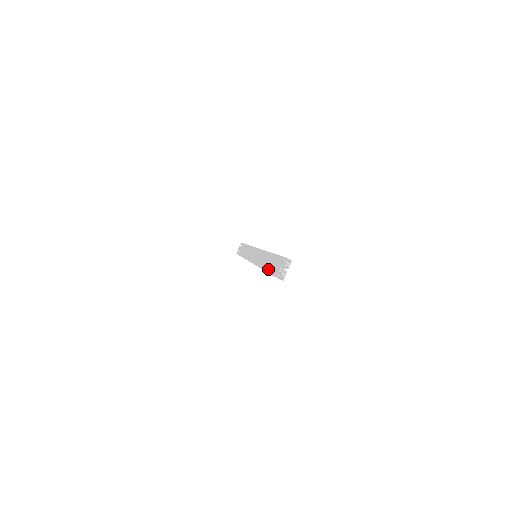
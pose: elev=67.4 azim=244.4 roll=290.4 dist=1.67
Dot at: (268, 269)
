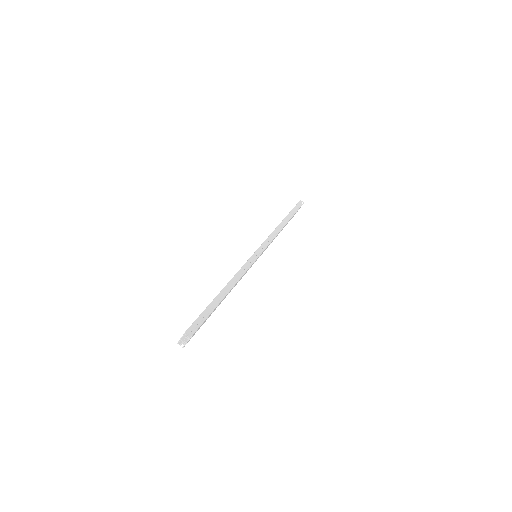
Dot at: occluded
